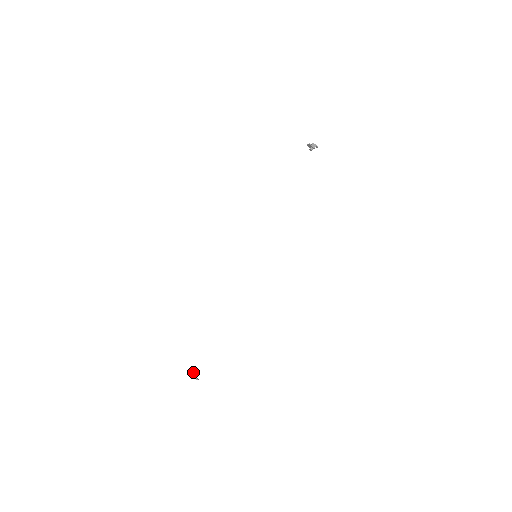
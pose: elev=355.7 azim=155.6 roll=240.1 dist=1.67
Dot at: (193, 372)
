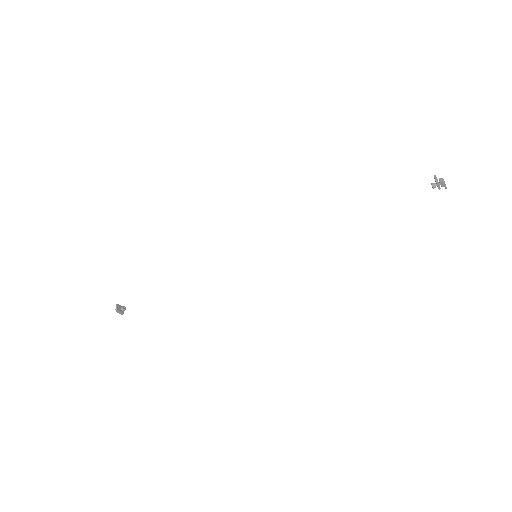
Dot at: (120, 307)
